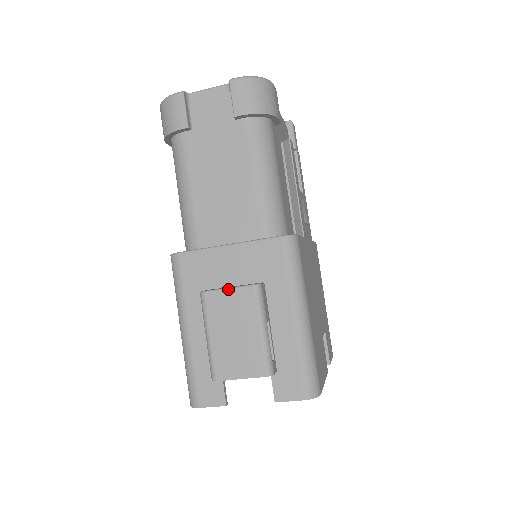
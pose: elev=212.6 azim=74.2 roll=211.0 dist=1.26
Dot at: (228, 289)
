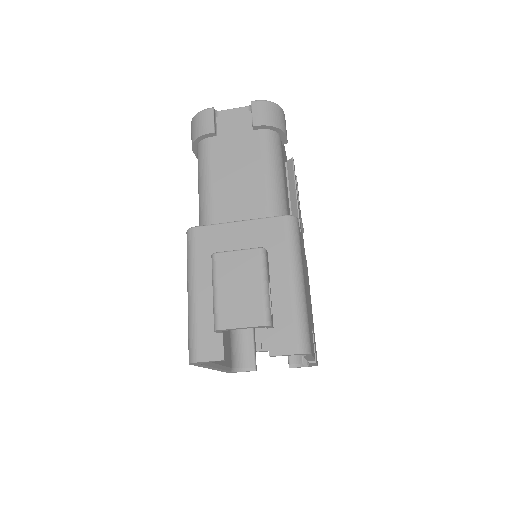
Dot at: (237, 251)
